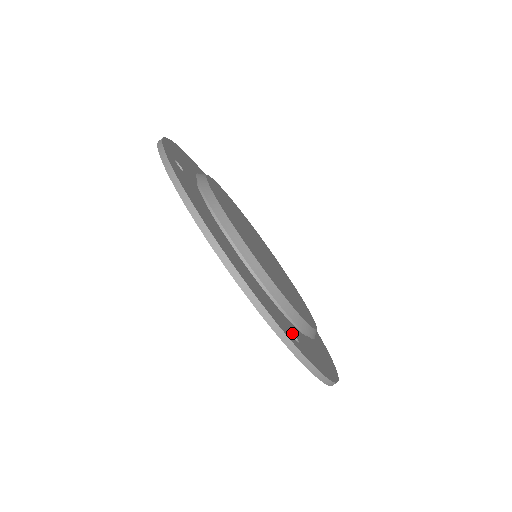
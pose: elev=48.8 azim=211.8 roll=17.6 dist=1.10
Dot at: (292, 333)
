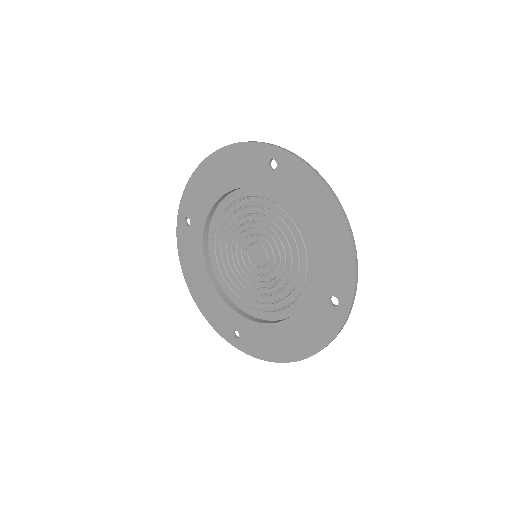
Dot at: occluded
